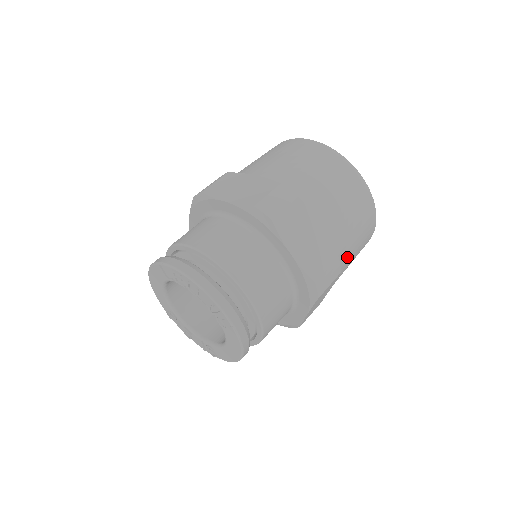
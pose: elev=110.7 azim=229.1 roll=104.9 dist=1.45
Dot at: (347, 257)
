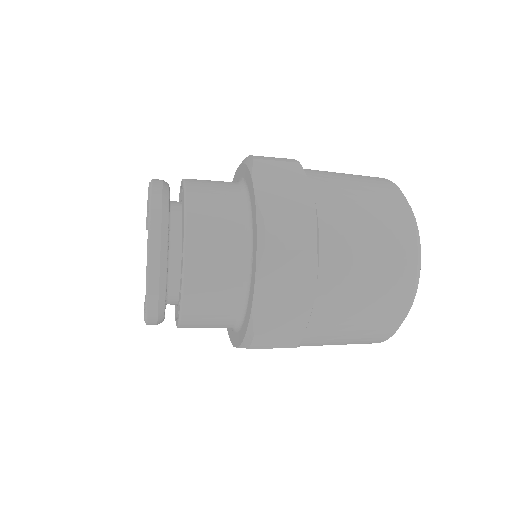
Dot at: (345, 258)
